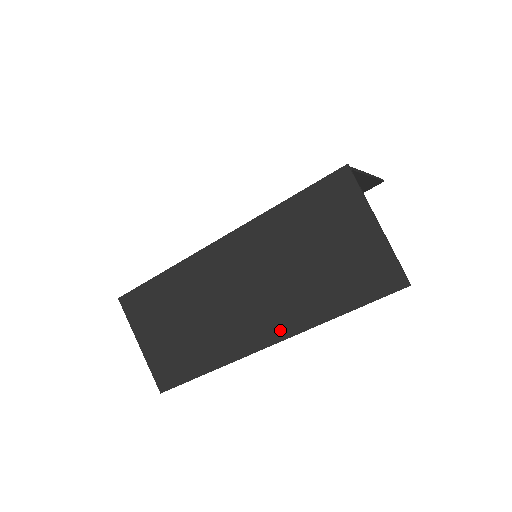
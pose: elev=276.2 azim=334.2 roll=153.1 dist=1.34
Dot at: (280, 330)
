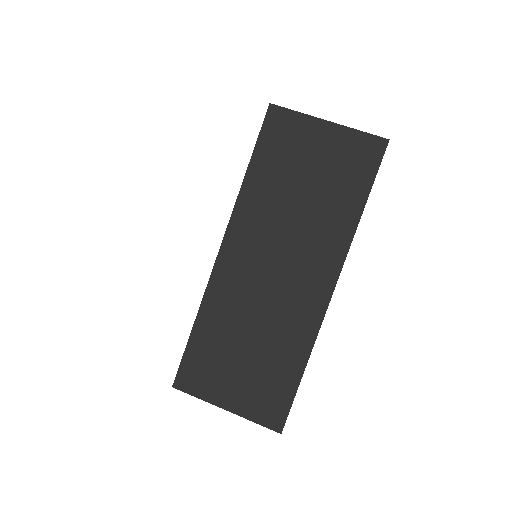
Dot at: (330, 267)
